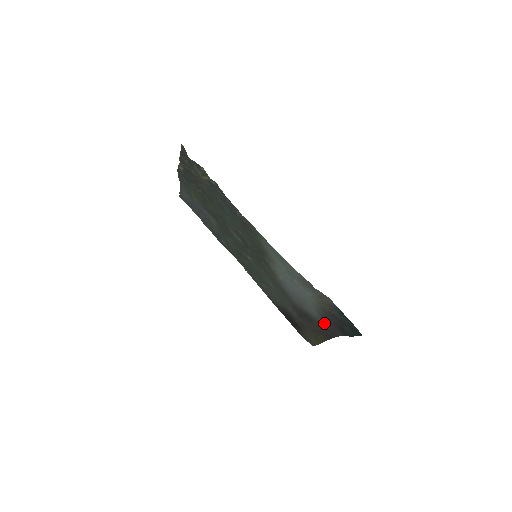
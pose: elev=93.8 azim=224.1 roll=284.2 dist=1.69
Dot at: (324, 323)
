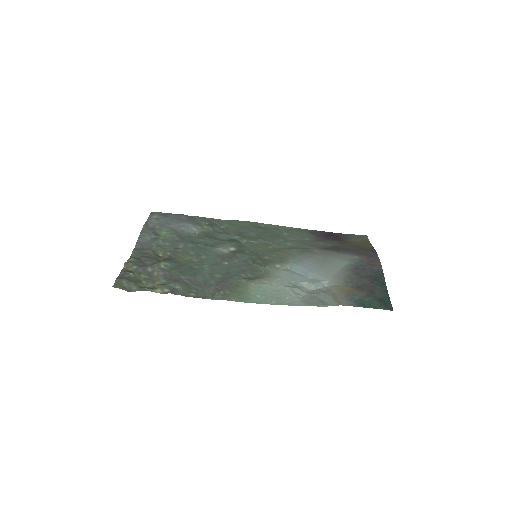
Dot at: (359, 259)
